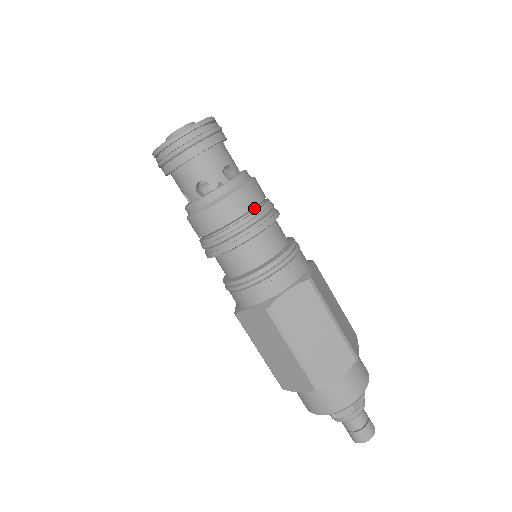
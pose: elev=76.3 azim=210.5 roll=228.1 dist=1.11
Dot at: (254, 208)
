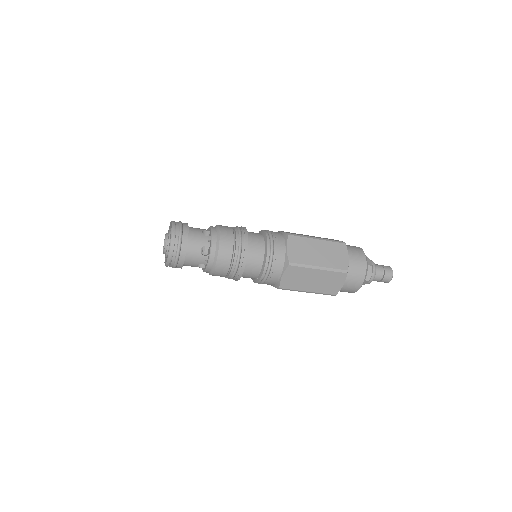
Dot at: occluded
